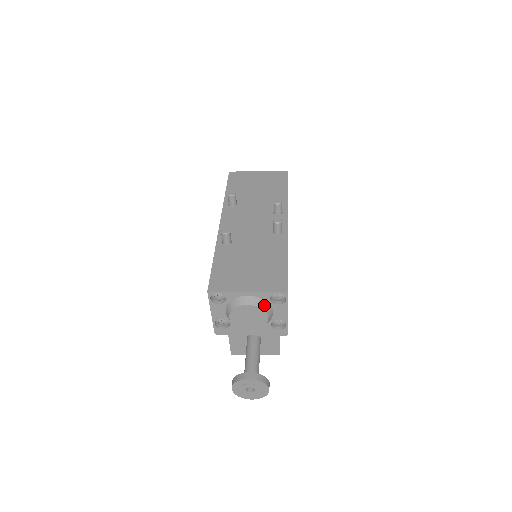
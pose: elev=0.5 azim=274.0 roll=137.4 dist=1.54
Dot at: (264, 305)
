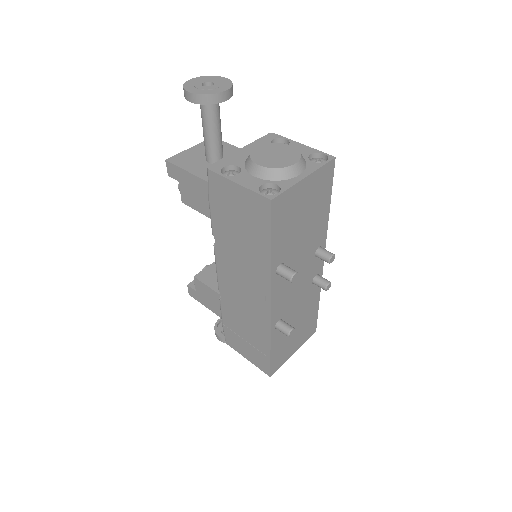
Dot at: occluded
